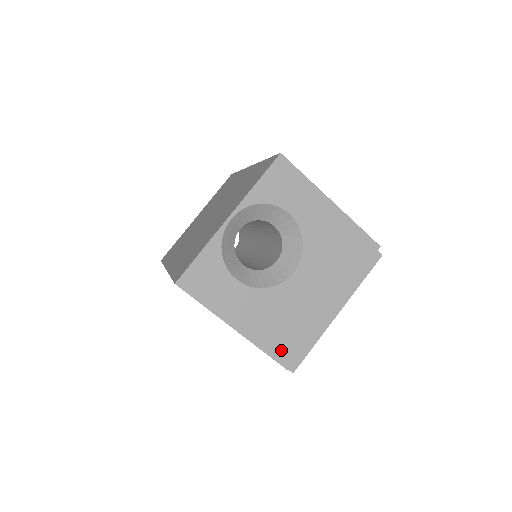
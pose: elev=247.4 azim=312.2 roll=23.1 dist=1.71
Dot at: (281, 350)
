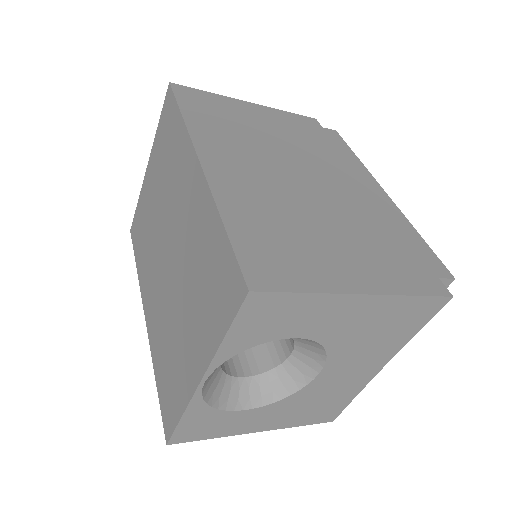
Dot at: (322, 417)
